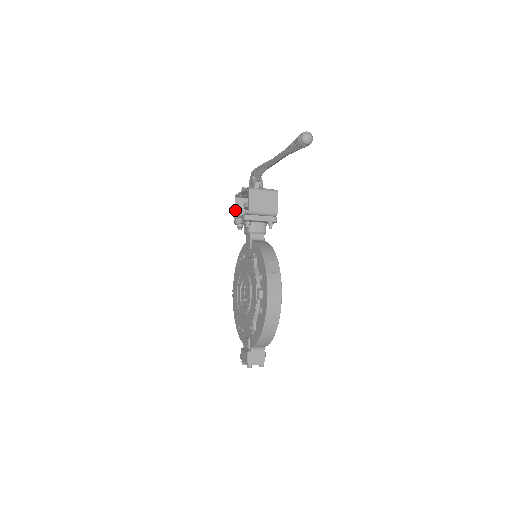
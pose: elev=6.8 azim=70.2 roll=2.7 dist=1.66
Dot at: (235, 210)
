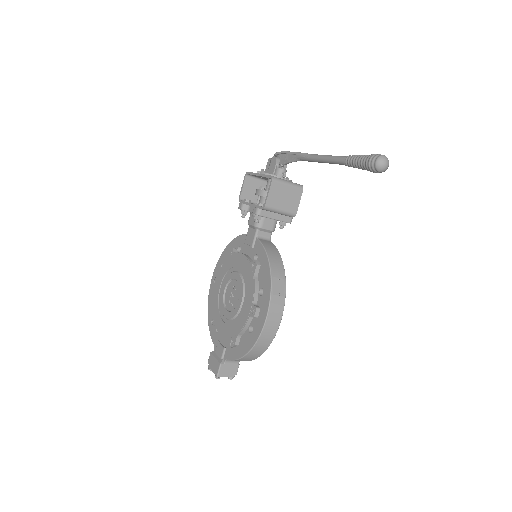
Dot at: (242, 190)
